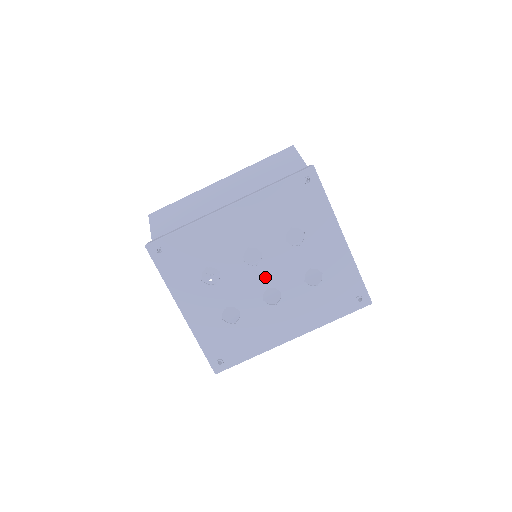
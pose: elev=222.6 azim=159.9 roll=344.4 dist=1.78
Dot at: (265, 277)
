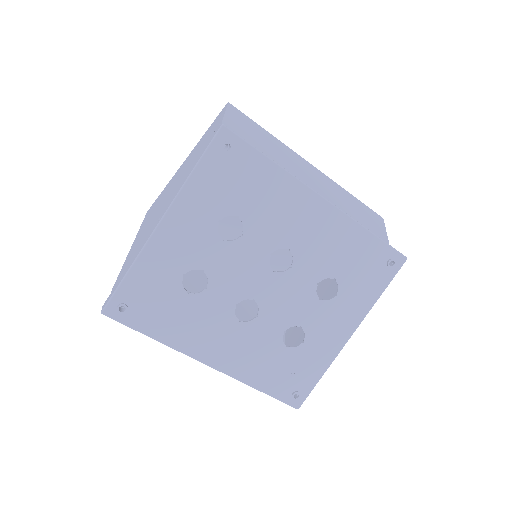
Dot at: (265, 289)
